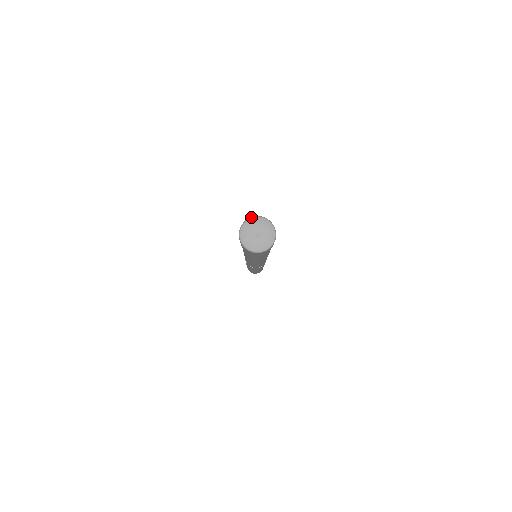
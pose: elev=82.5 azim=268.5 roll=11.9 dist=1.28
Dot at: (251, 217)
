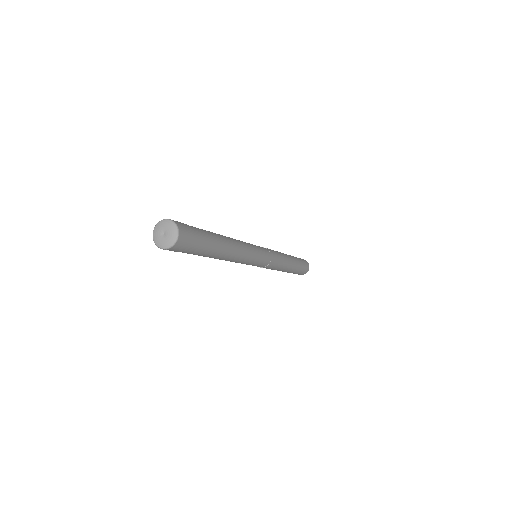
Dot at: (157, 223)
